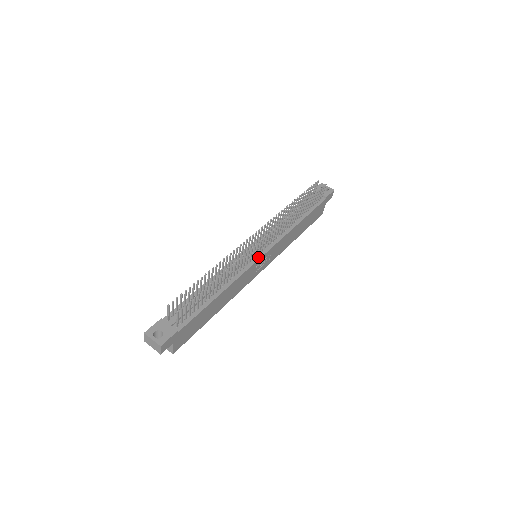
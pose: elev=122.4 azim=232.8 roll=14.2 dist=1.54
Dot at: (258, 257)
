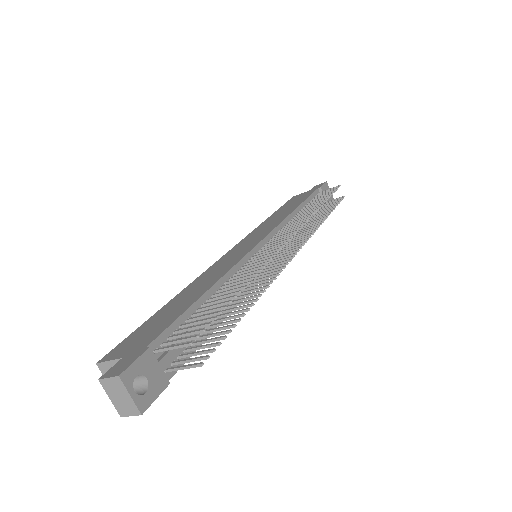
Dot at: occluded
